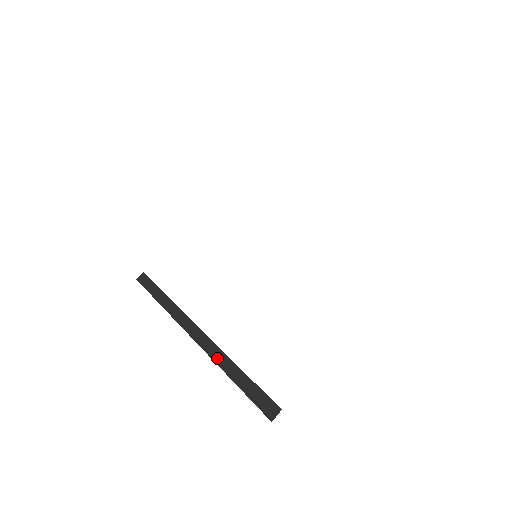
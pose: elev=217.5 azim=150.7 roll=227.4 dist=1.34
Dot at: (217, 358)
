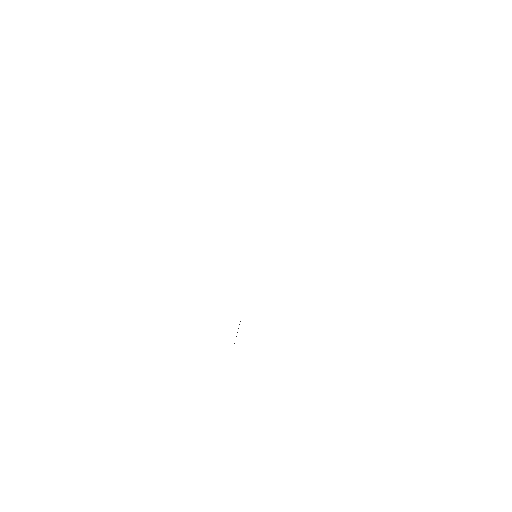
Dot at: occluded
